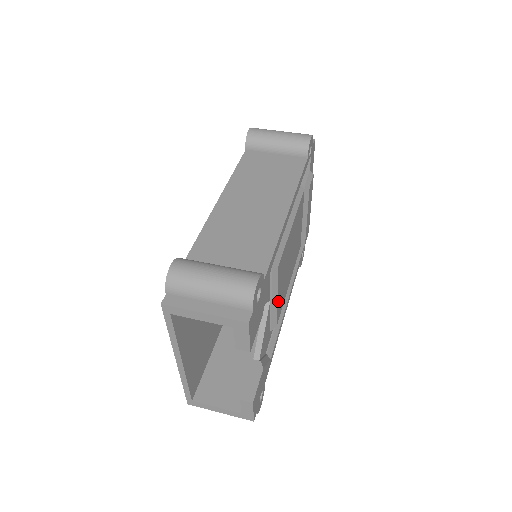
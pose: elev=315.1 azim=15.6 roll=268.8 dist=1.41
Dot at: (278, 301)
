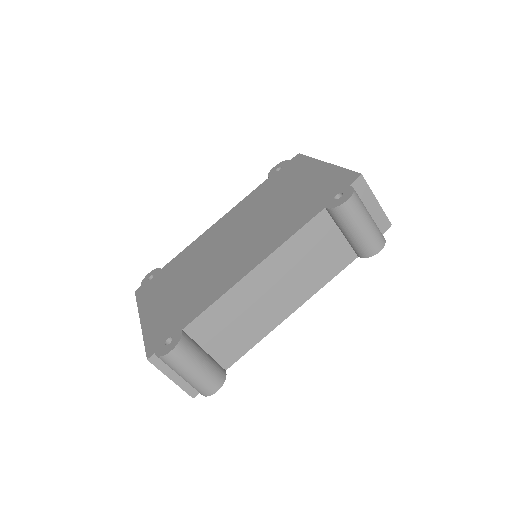
Dot at: occluded
